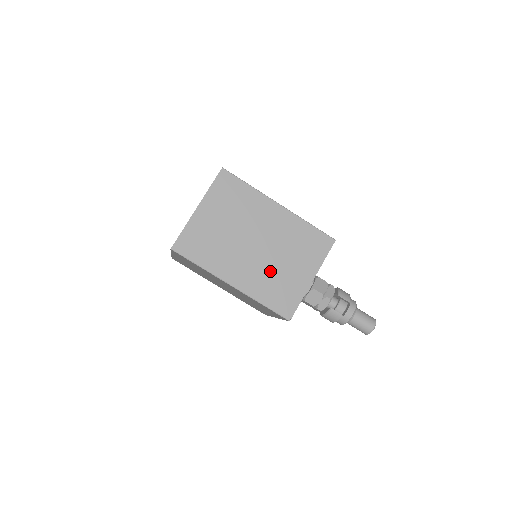
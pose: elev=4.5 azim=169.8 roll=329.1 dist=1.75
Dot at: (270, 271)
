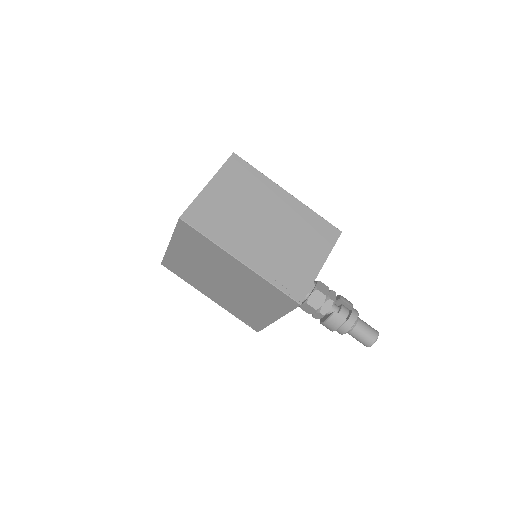
Dot at: (280, 252)
